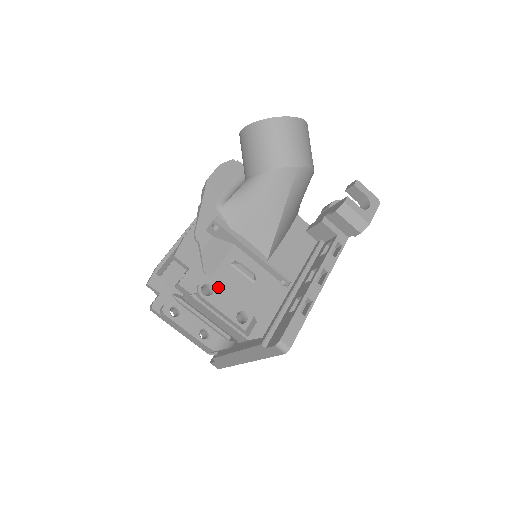
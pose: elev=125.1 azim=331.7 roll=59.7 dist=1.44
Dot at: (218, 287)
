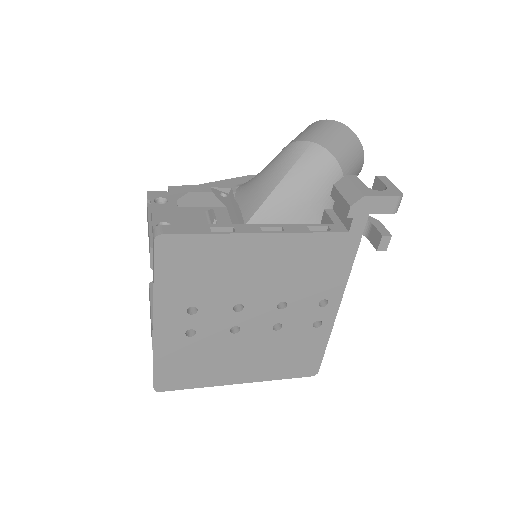
Dot at: occluded
